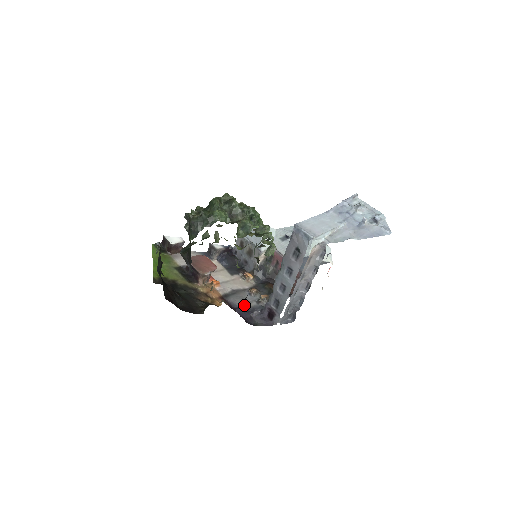
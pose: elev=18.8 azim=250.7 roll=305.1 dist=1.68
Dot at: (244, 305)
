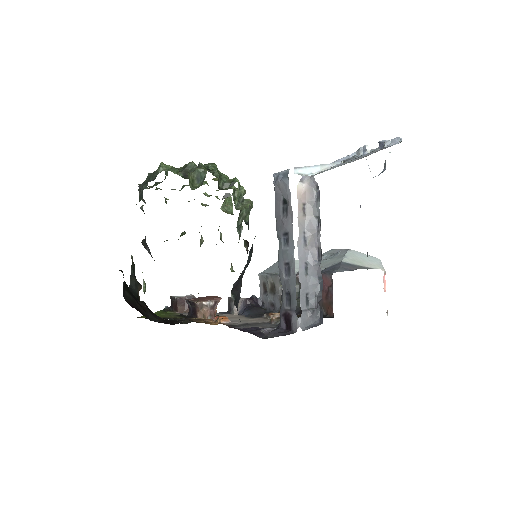
Dot at: occluded
